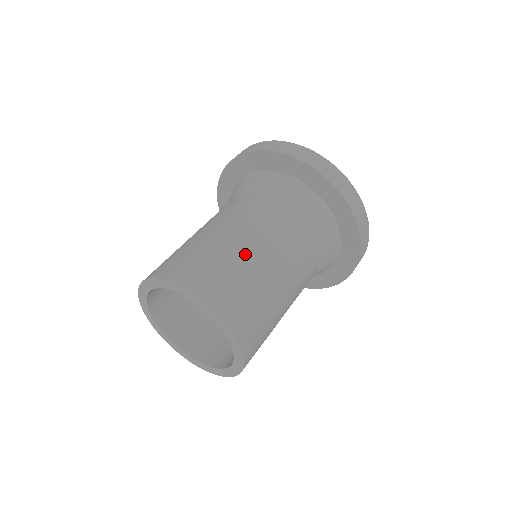
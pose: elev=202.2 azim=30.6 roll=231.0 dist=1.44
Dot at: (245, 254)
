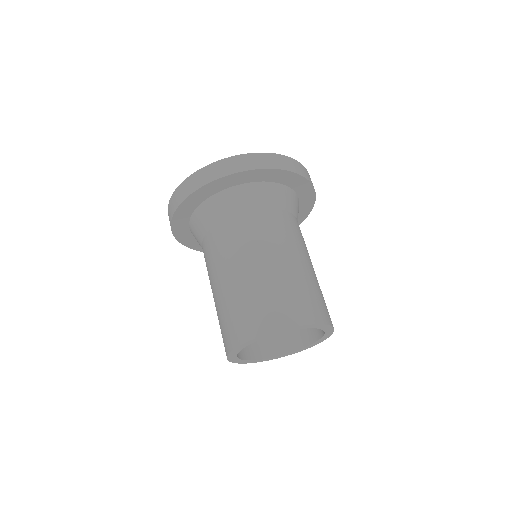
Dot at: (278, 271)
